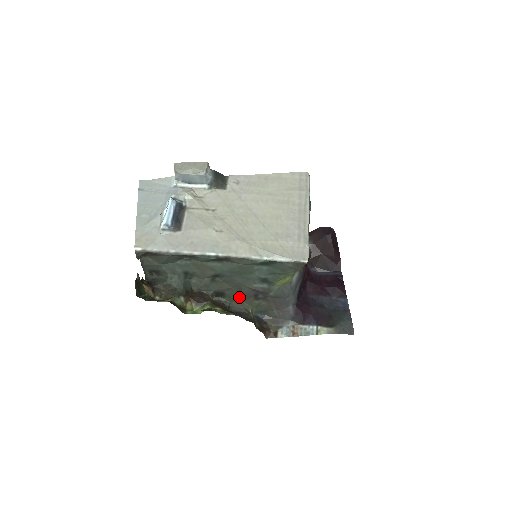
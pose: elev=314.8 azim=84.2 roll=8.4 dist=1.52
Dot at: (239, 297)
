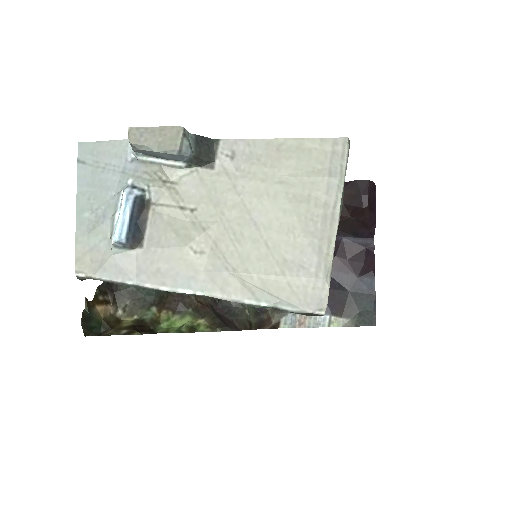
Dot at: occluded
